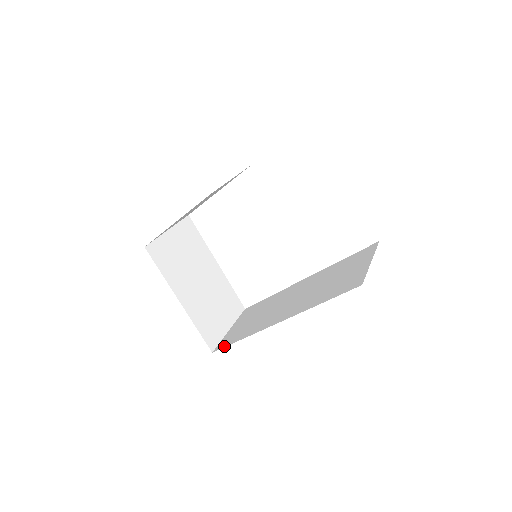
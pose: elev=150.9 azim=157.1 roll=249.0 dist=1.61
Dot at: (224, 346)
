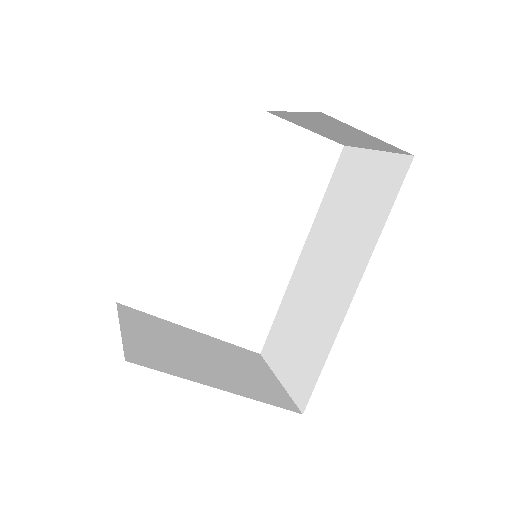
Dot at: (311, 390)
